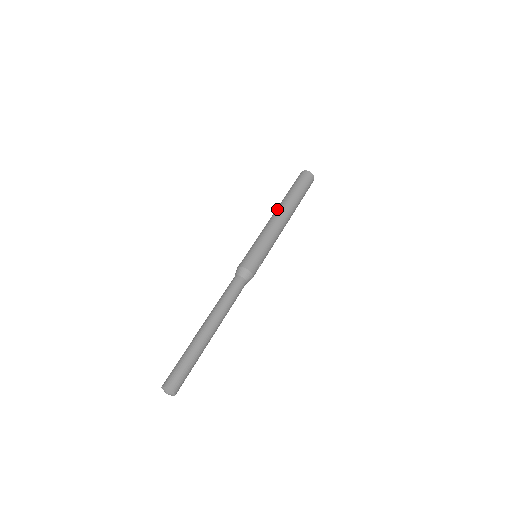
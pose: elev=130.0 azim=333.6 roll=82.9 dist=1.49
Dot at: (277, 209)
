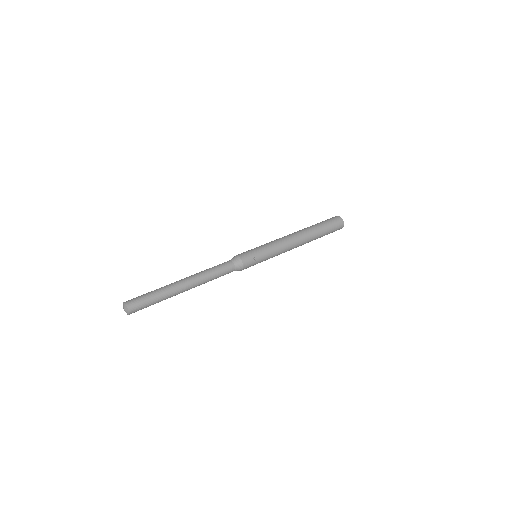
Dot at: occluded
